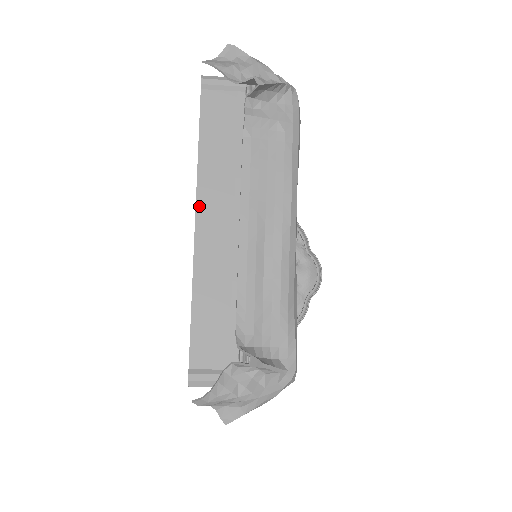
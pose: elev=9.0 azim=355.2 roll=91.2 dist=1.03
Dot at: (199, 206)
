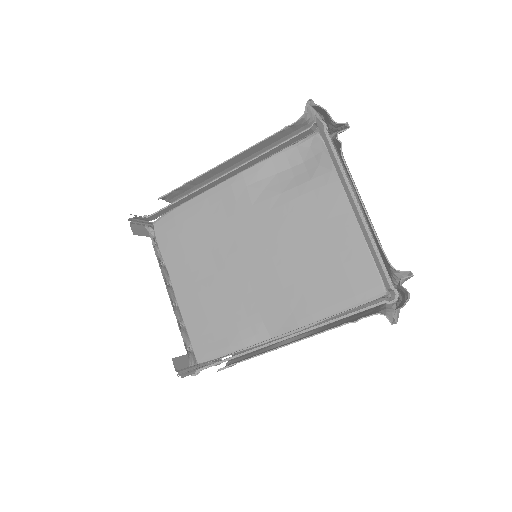
Dot at: (346, 193)
